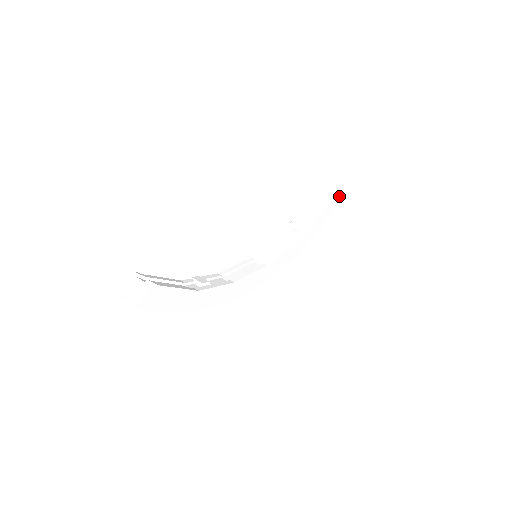
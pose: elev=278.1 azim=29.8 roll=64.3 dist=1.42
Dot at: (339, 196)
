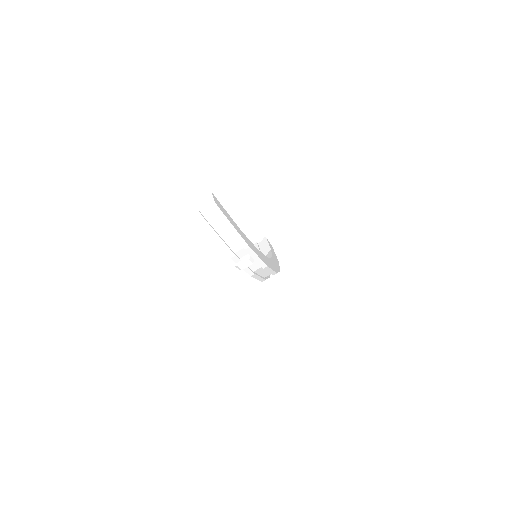
Dot at: occluded
